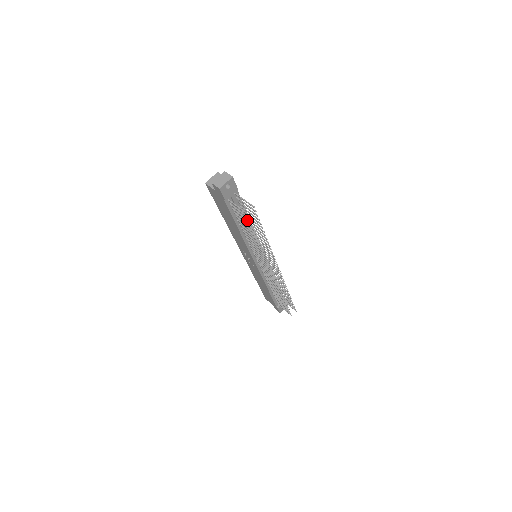
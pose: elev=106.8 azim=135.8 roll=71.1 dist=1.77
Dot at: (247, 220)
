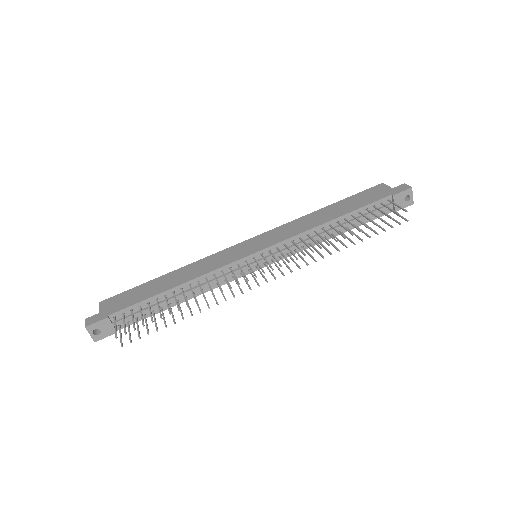
Dot at: (139, 335)
